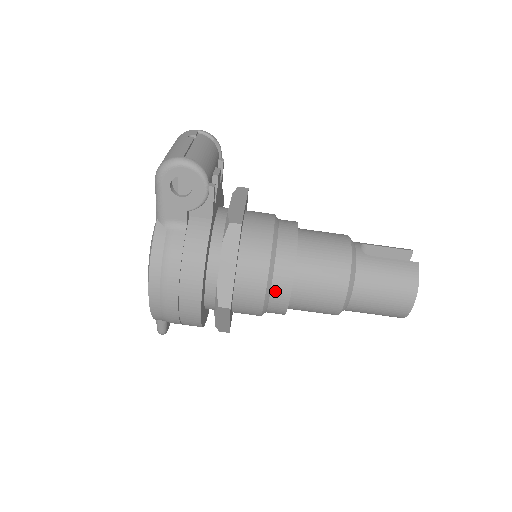
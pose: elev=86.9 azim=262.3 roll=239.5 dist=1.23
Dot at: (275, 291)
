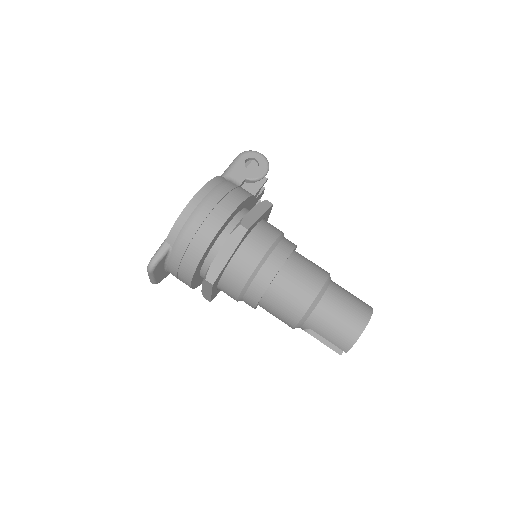
Dot at: (274, 254)
